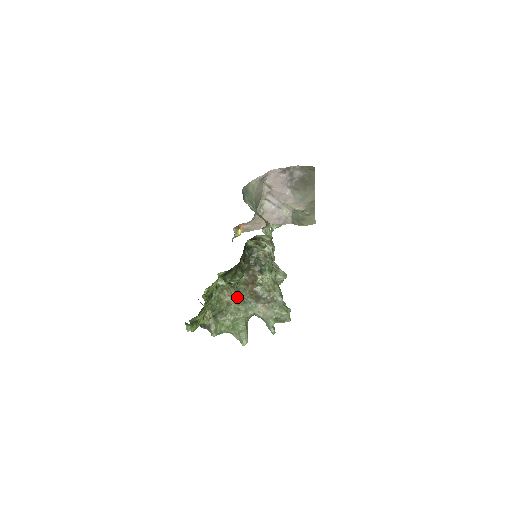
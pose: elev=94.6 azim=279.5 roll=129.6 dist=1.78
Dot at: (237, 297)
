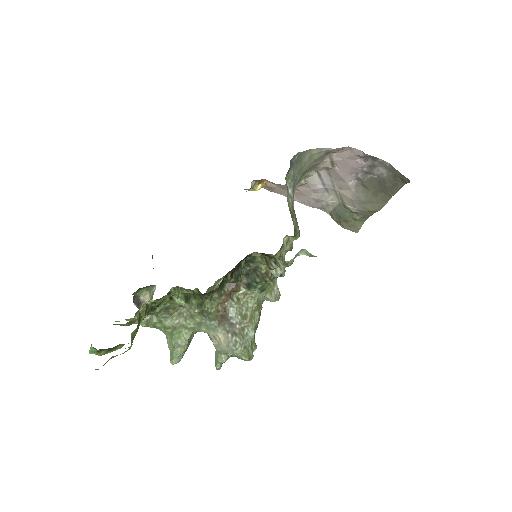
Dot at: (196, 308)
